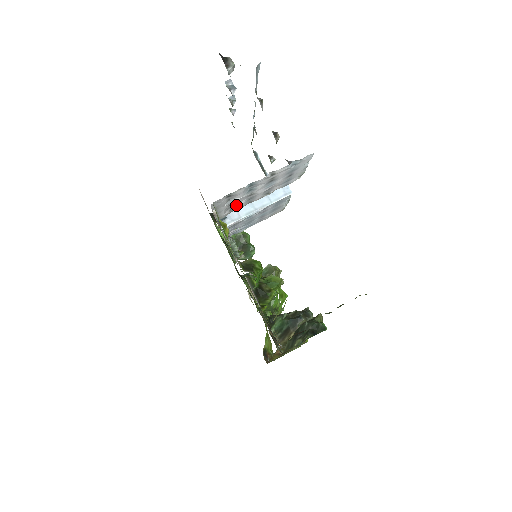
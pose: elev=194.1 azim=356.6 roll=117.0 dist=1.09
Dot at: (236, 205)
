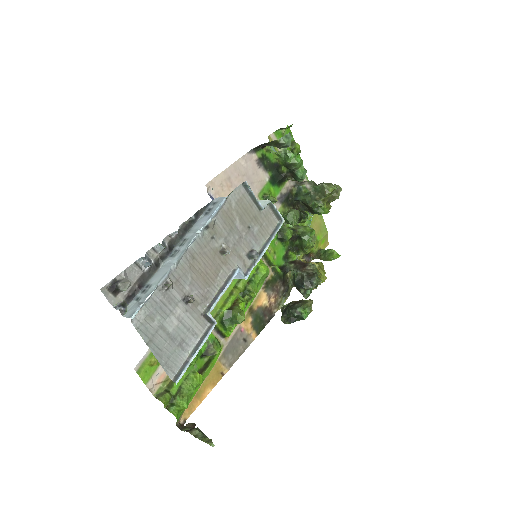
Dot at: occluded
